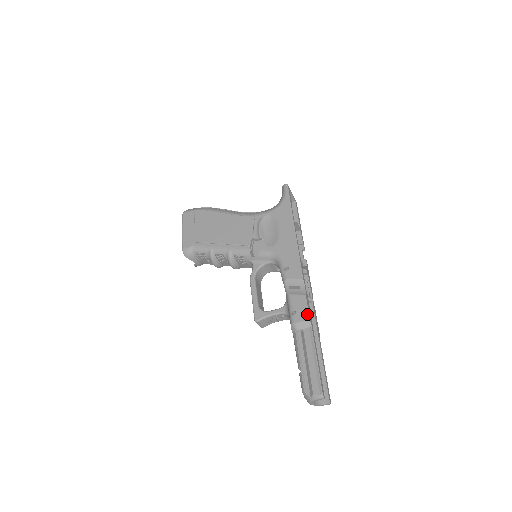
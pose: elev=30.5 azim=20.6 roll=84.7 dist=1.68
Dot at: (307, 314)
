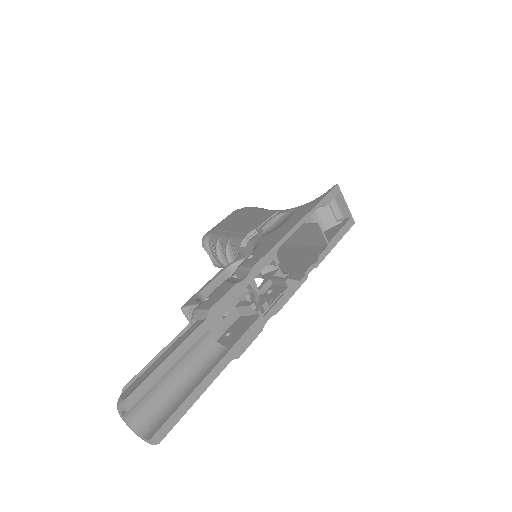
Dot at: (214, 302)
